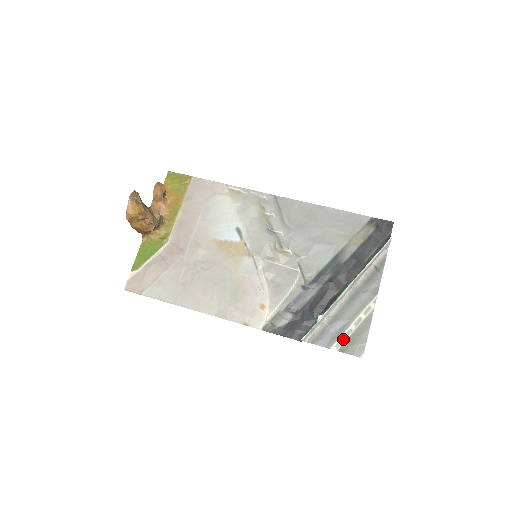
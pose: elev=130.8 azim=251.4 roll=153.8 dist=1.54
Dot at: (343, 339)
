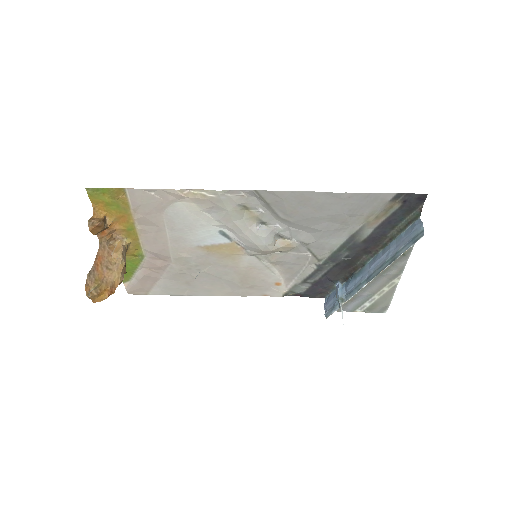
Dot at: (366, 305)
